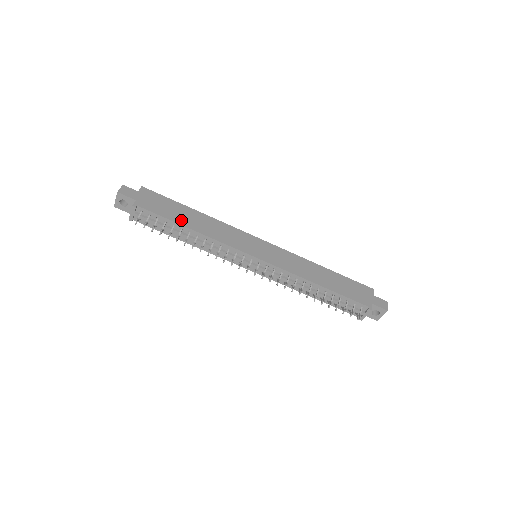
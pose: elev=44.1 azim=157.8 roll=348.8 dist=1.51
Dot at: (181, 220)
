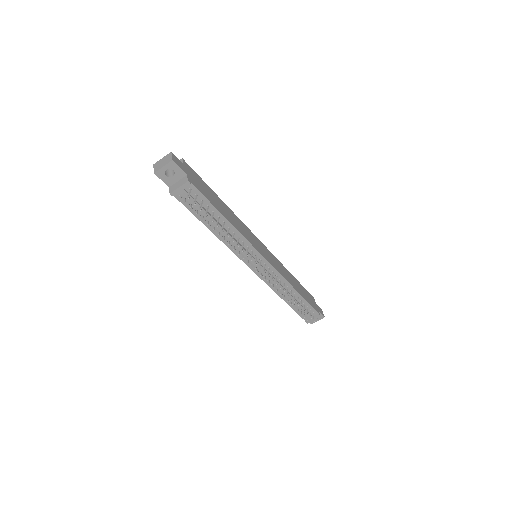
Dot at: (219, 208)
